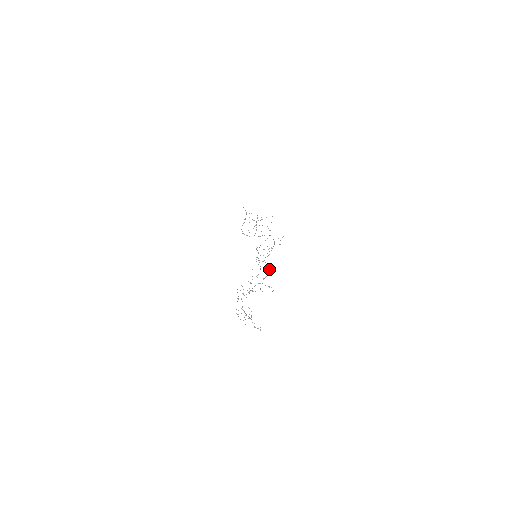
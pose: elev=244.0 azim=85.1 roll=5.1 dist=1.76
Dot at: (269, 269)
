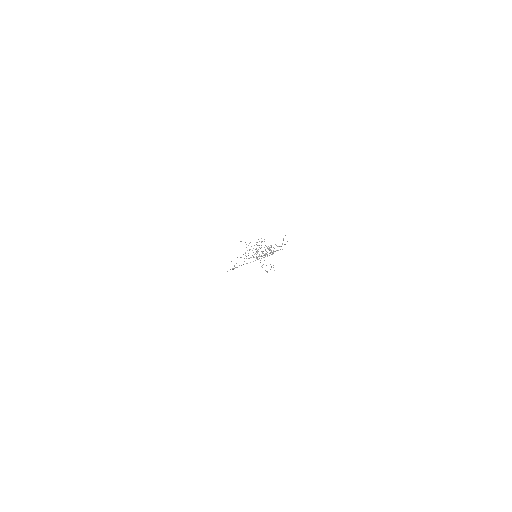
Dot at: occluded
